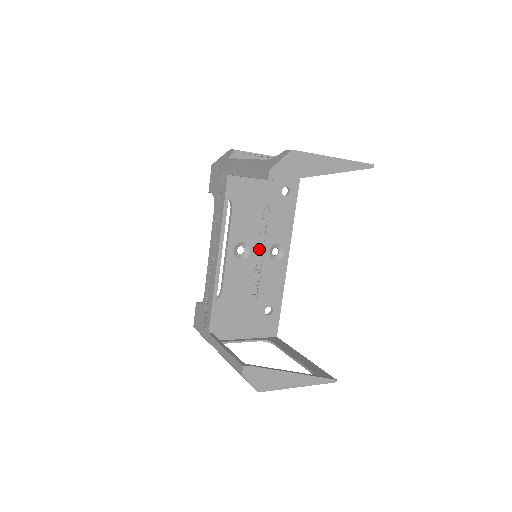
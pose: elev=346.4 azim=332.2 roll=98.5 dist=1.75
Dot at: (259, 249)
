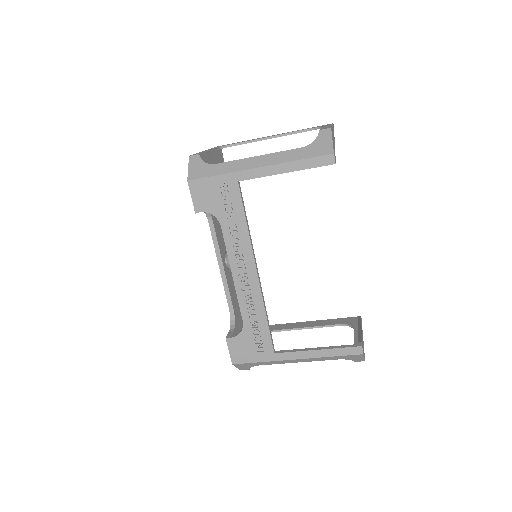
Dot at: occluded
